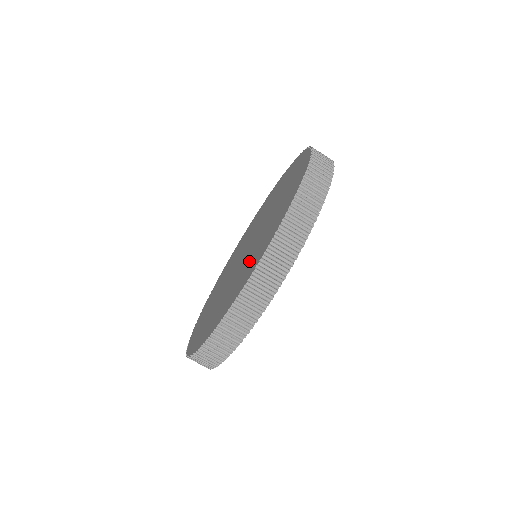
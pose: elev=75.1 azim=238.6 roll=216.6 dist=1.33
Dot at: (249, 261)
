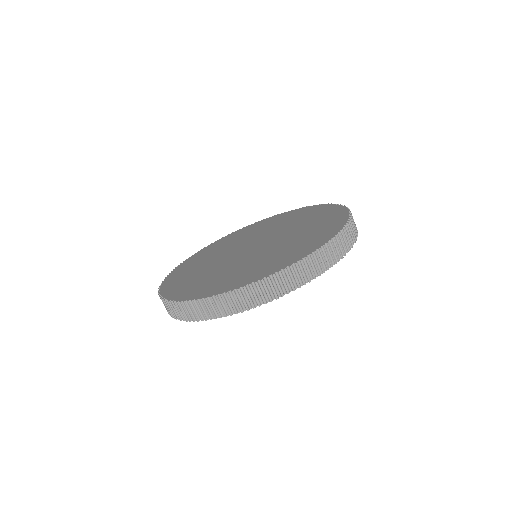
Dot at: (246, 268)
